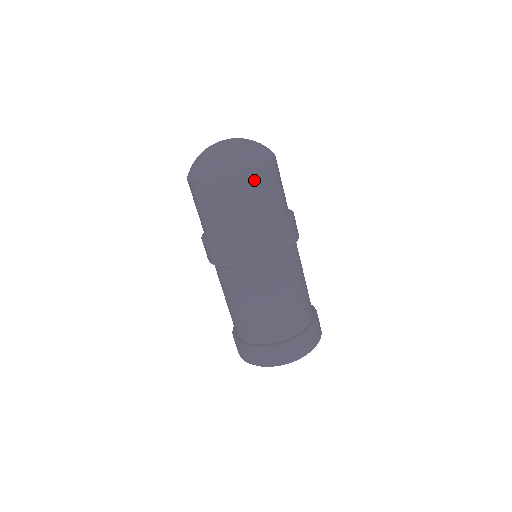
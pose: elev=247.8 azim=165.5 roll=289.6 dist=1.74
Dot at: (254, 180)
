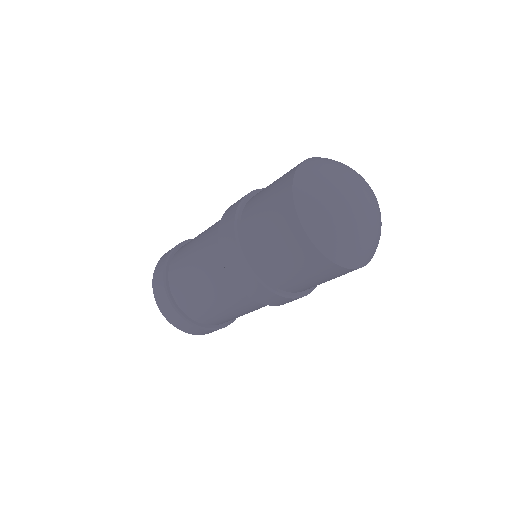
Dot at: (310, 257)
